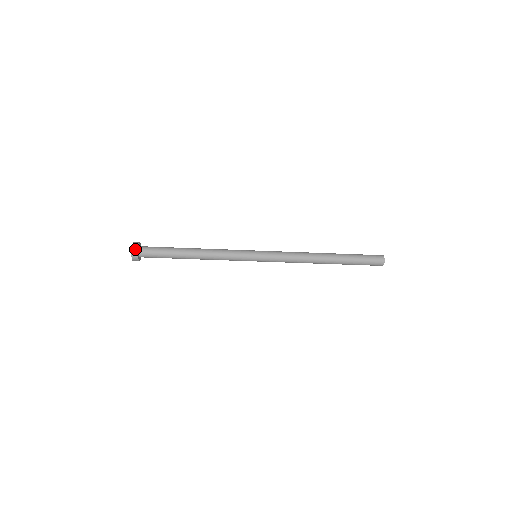
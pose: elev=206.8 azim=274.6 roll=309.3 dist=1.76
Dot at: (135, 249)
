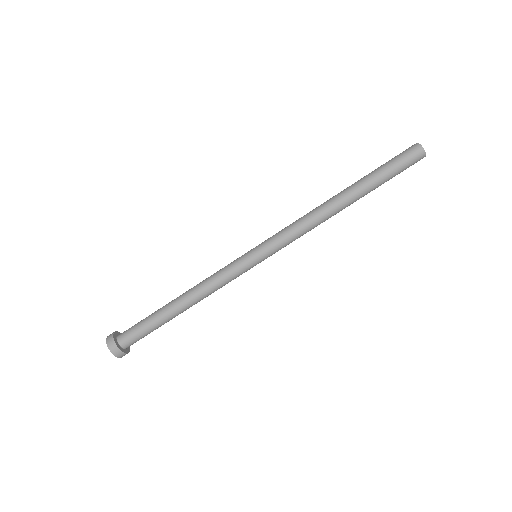
Dot at: (110, 338)
